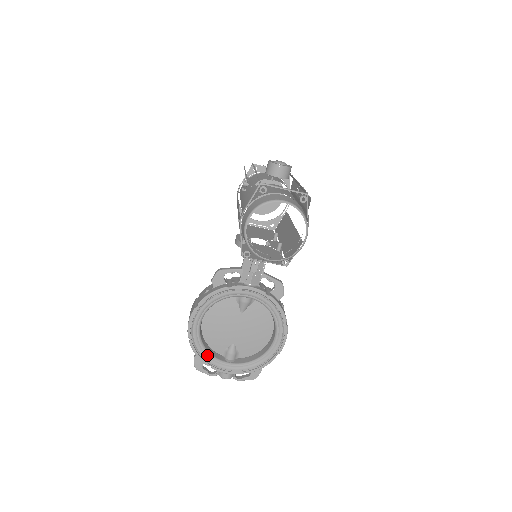
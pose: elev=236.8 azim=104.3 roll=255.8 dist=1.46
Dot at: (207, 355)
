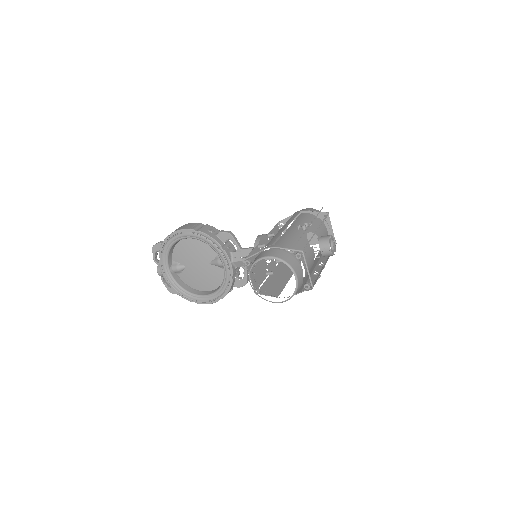
Dot at: (166, 253)
